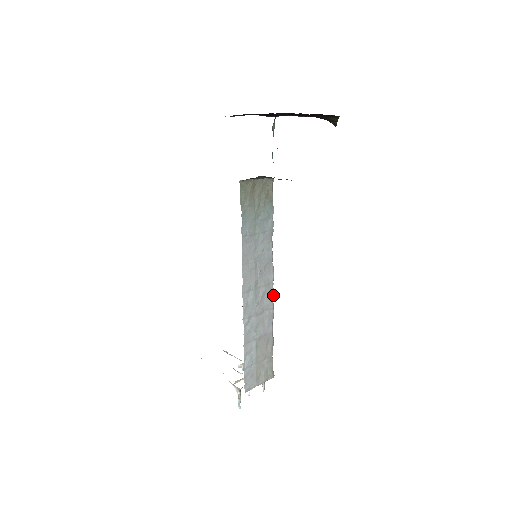
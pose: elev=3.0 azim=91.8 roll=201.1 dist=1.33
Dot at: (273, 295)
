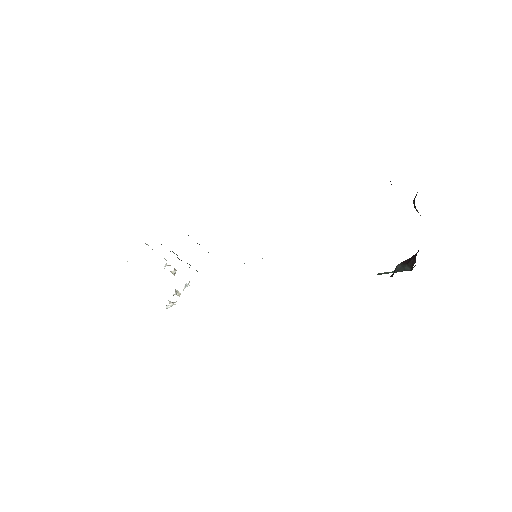
Dot at: occluded
